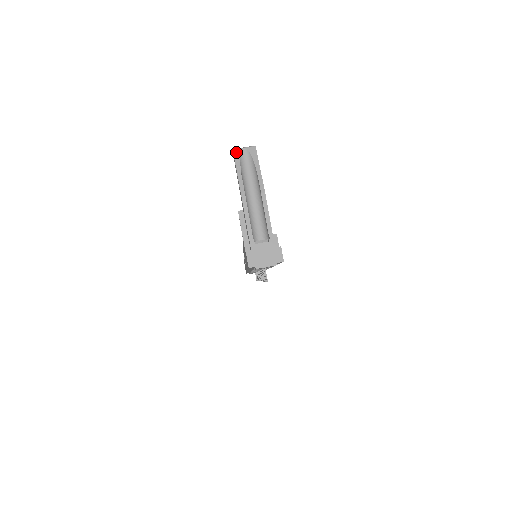
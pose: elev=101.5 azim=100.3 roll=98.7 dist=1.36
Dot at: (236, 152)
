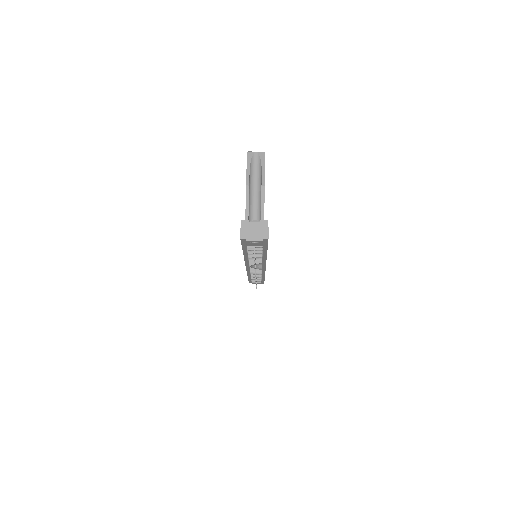
Dot at: (249, 154)
